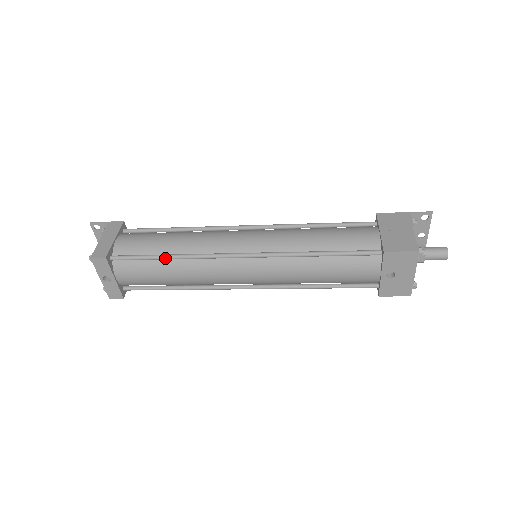
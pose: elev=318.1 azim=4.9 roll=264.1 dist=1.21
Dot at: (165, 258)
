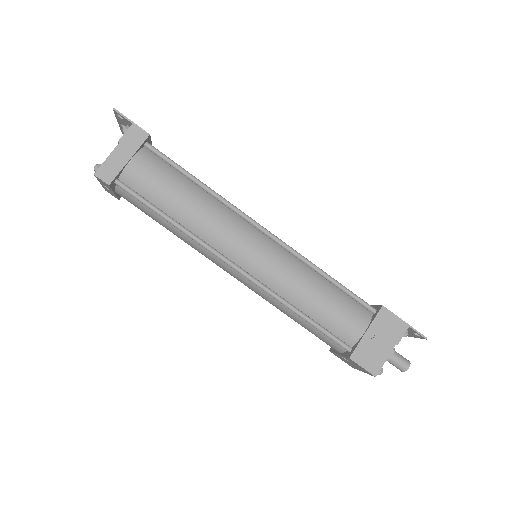
Dot at: (167, 221)
